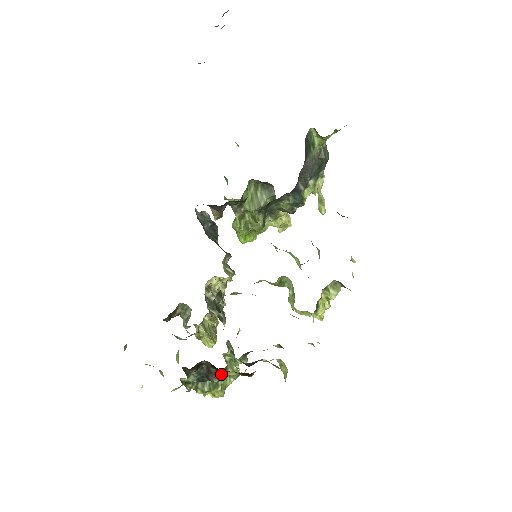
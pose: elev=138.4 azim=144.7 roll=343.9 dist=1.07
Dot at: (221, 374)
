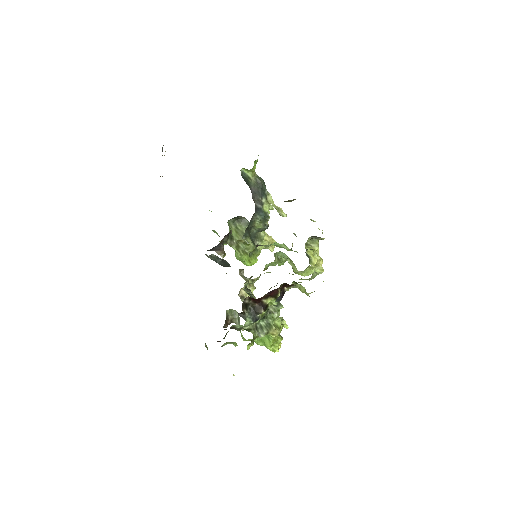
Dot at: (262, 305)
